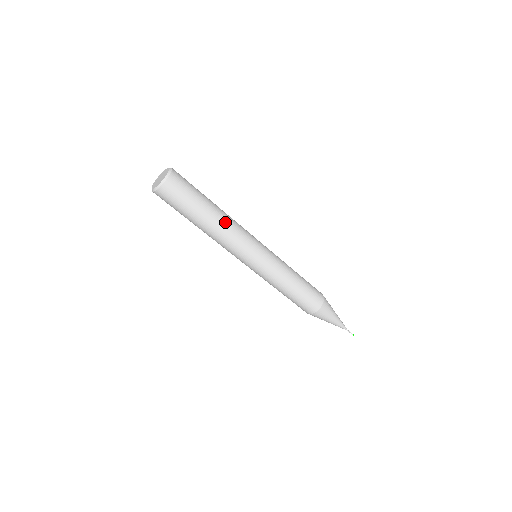
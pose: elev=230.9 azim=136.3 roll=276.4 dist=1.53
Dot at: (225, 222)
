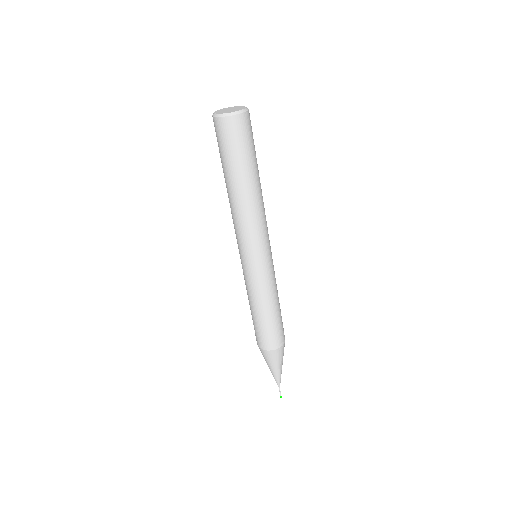
Dot at: occluded
